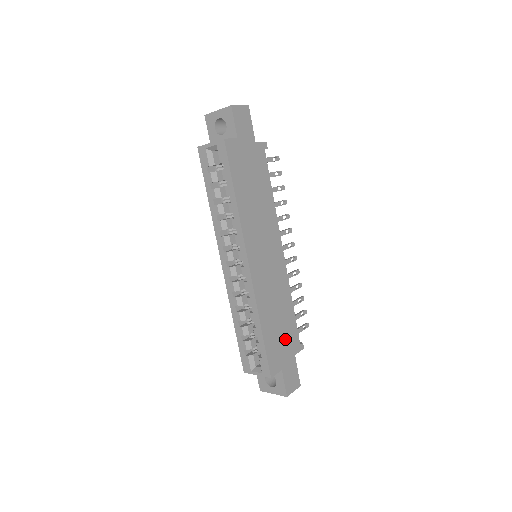
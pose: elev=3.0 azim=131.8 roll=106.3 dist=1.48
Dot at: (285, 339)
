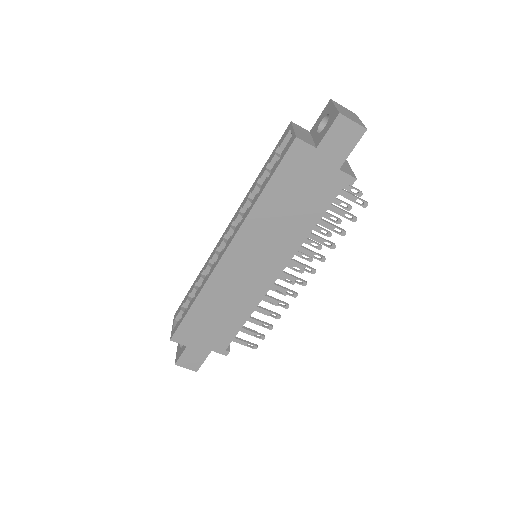
Dot at: (212, 333)
